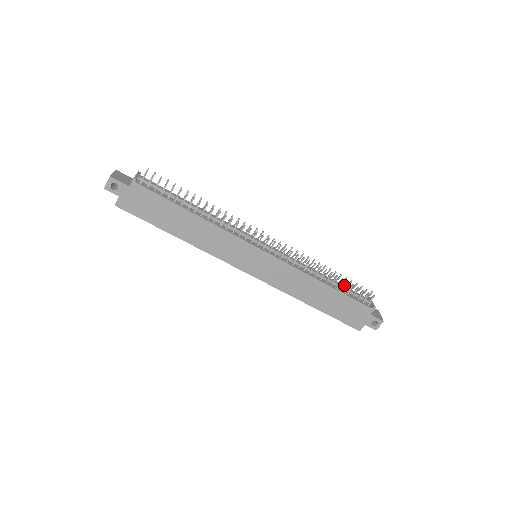
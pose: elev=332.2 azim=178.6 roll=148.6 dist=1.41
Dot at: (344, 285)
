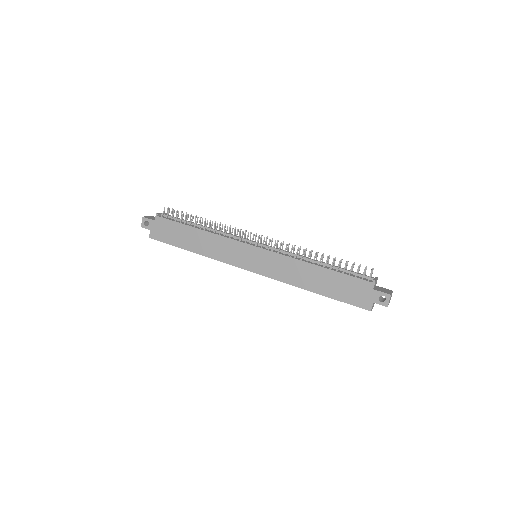
Dot at: (338, 265)
